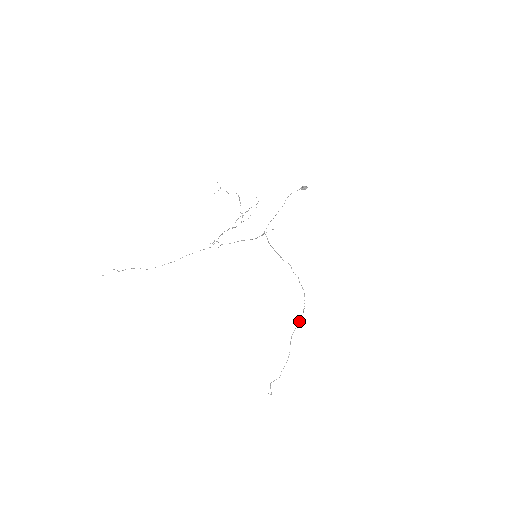
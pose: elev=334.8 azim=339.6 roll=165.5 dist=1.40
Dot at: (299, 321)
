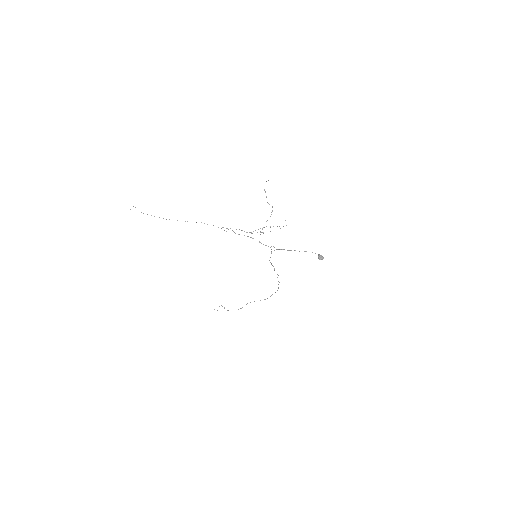
Dot at: occluded
